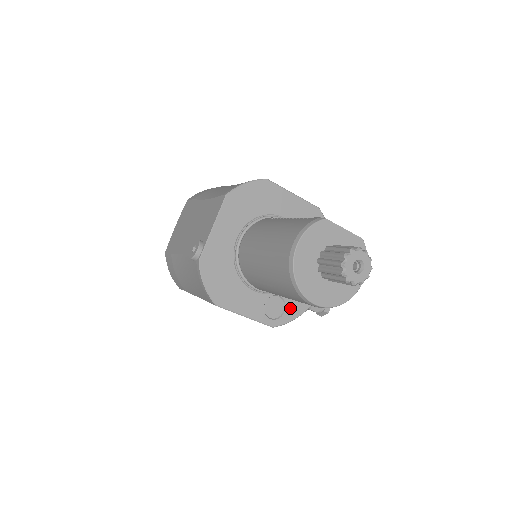
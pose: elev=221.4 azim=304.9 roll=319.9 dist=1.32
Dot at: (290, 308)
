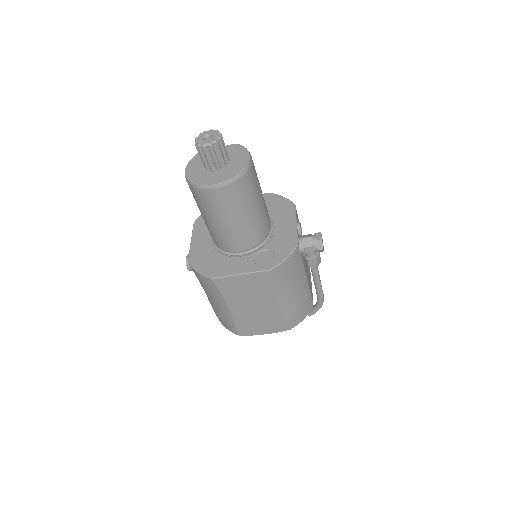
Dot at: (279, 252)
